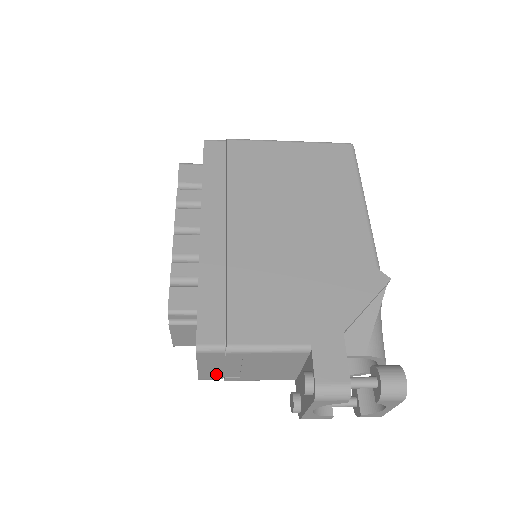
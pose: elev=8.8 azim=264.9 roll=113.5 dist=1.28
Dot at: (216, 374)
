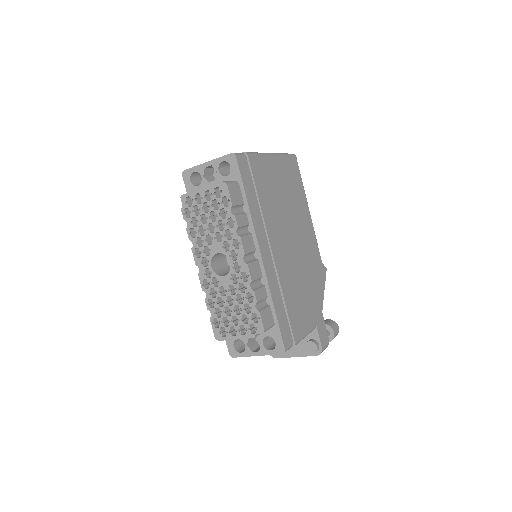
Dot at: occluded
